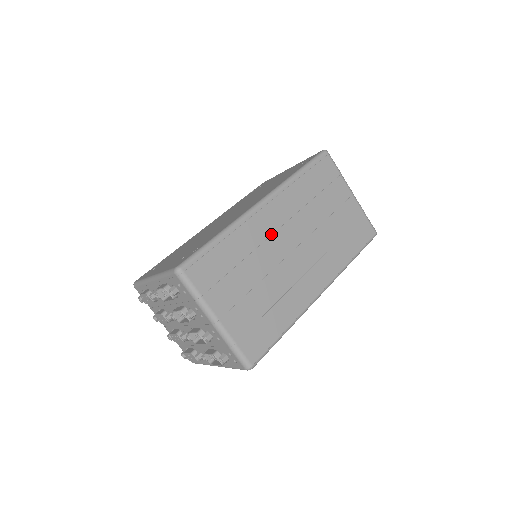
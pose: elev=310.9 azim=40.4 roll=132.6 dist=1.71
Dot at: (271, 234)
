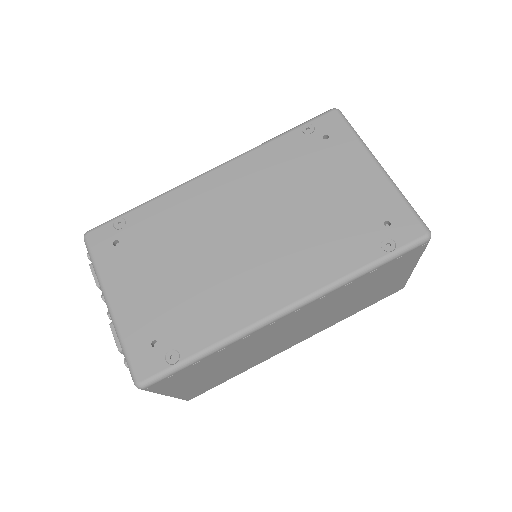
Dot at: (276, 331)
